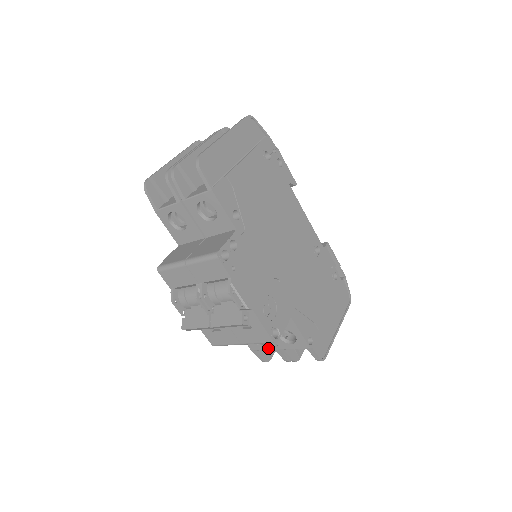
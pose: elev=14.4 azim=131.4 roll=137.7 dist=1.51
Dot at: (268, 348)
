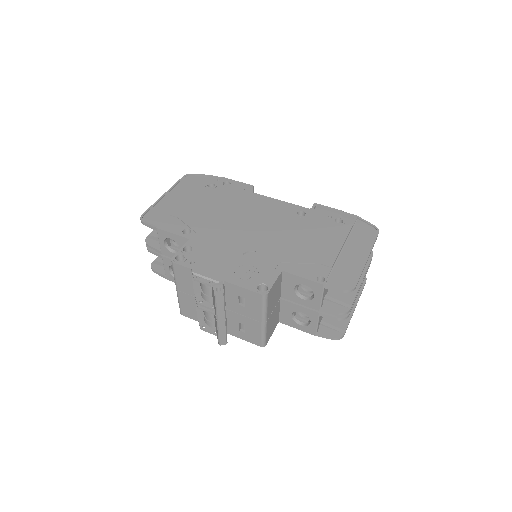
Dot at: (315, 320)
